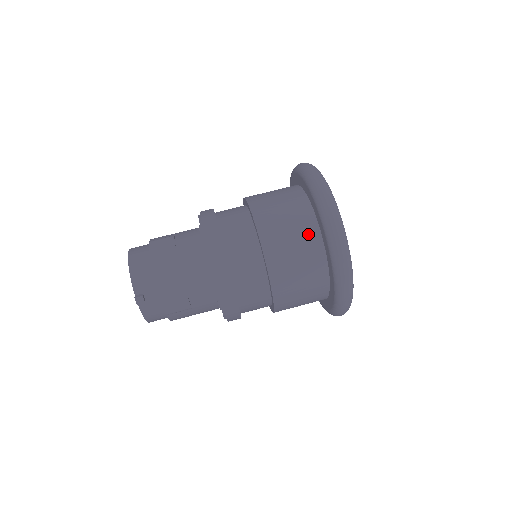
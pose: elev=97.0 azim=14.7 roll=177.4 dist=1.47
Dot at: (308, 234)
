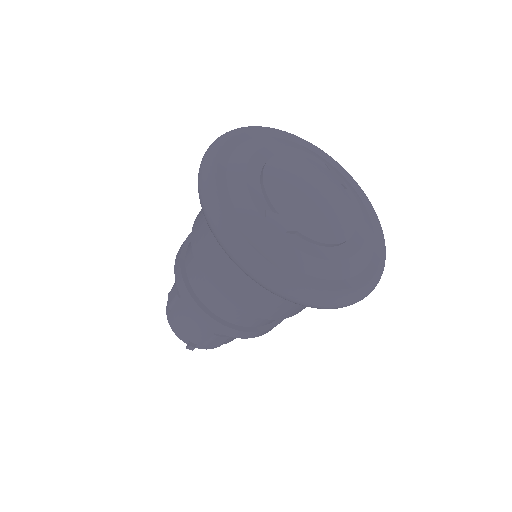
Dot at: occluded
